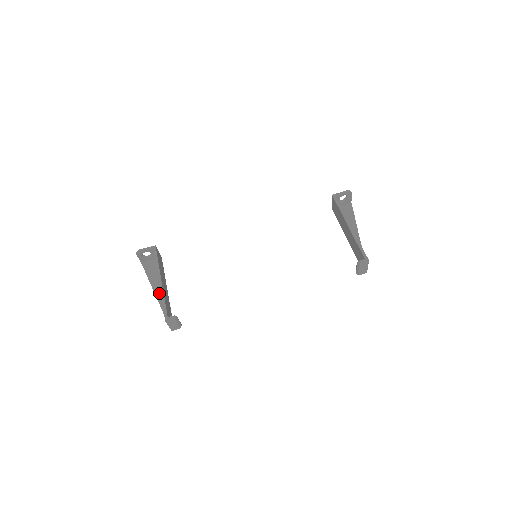
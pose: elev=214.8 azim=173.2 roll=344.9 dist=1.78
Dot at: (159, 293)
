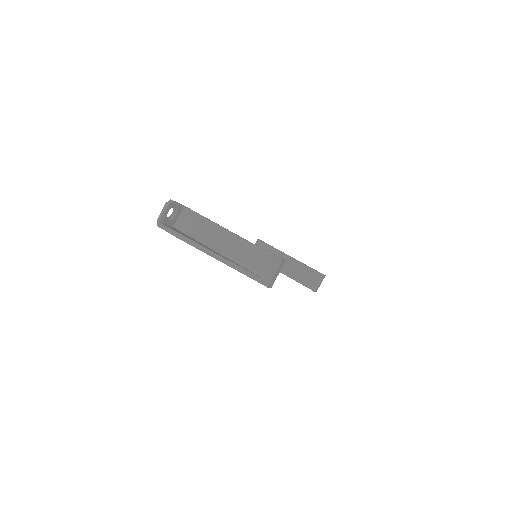
Dot at: (217, 253)
